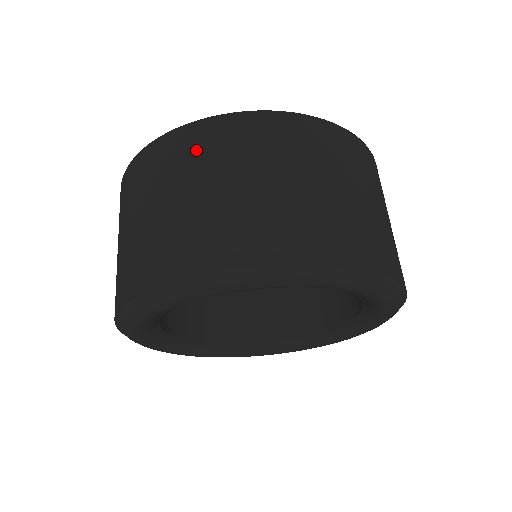
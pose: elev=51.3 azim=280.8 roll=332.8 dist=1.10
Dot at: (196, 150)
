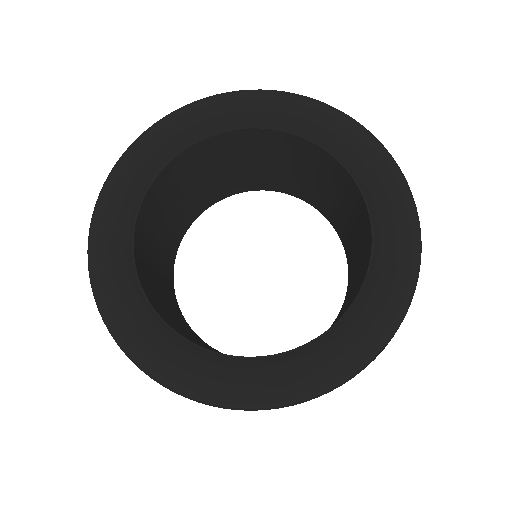
Dot at: occluded
